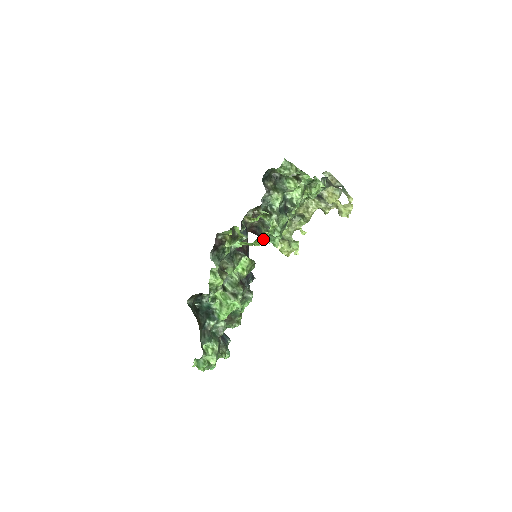
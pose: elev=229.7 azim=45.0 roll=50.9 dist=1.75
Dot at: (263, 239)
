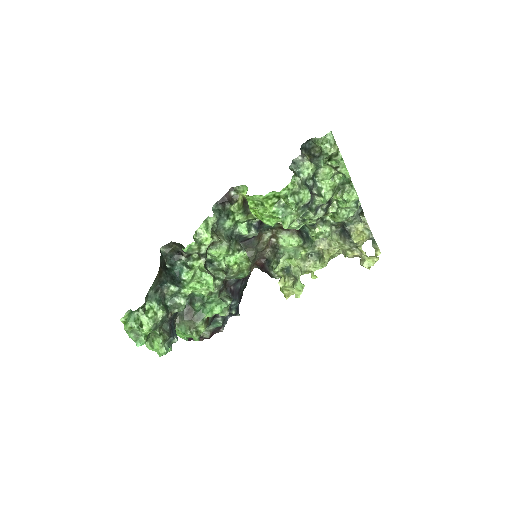
Dot at: (276, 206)
